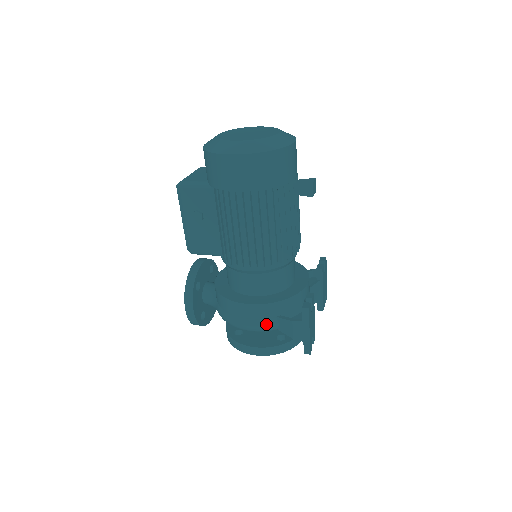
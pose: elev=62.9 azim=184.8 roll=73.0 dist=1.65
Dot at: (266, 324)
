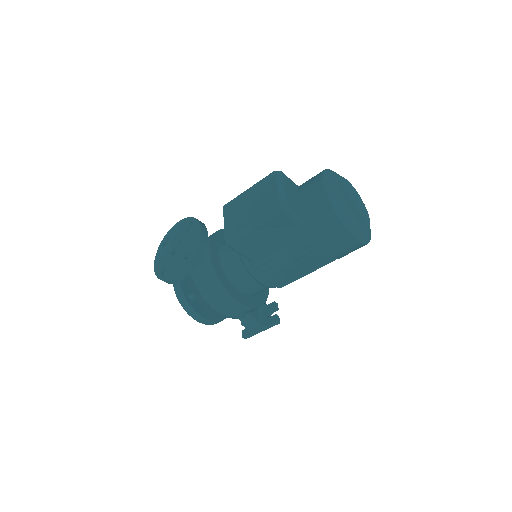
Dot at: (239, 317)
